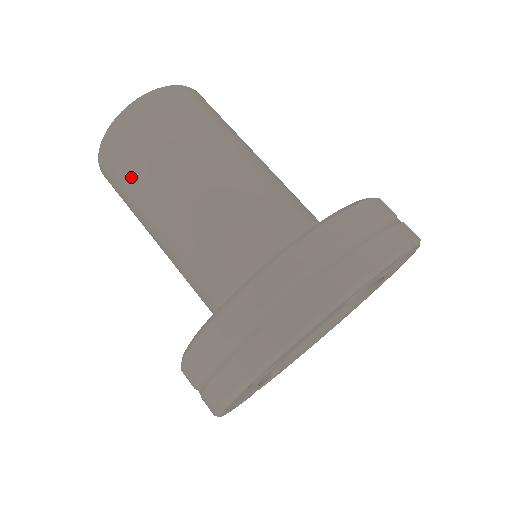
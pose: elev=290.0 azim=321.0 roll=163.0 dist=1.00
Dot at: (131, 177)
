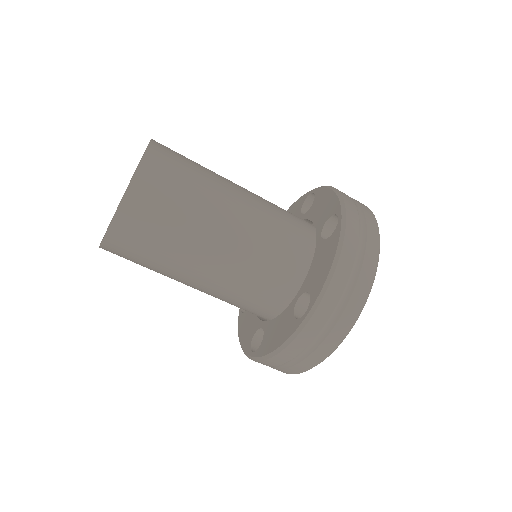
Dot at: occluded
